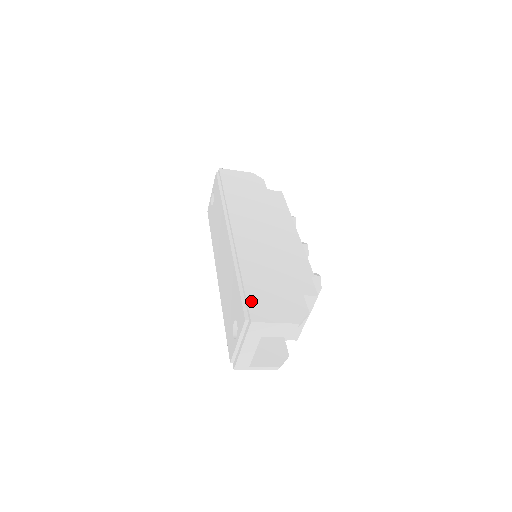
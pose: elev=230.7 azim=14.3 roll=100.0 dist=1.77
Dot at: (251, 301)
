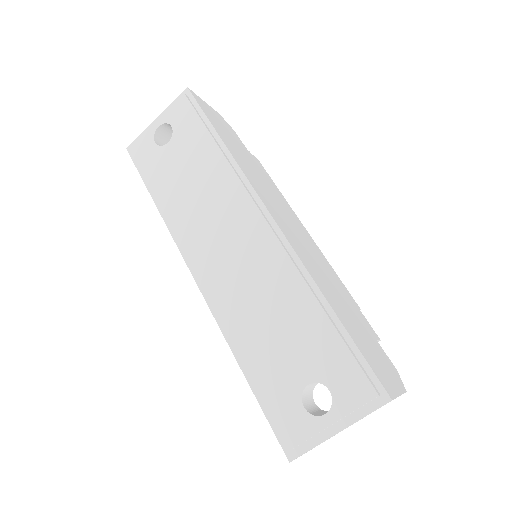
Dot at: (367, 358)
